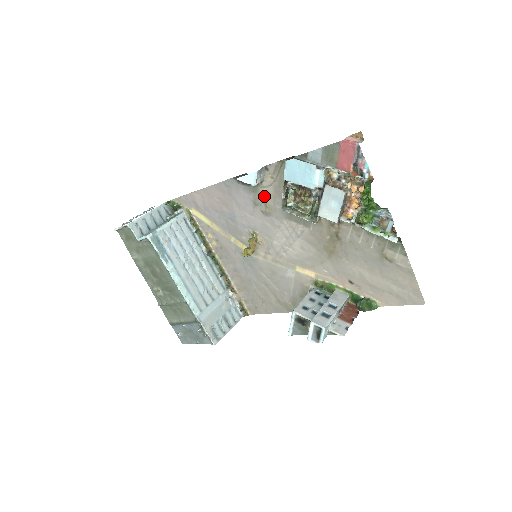
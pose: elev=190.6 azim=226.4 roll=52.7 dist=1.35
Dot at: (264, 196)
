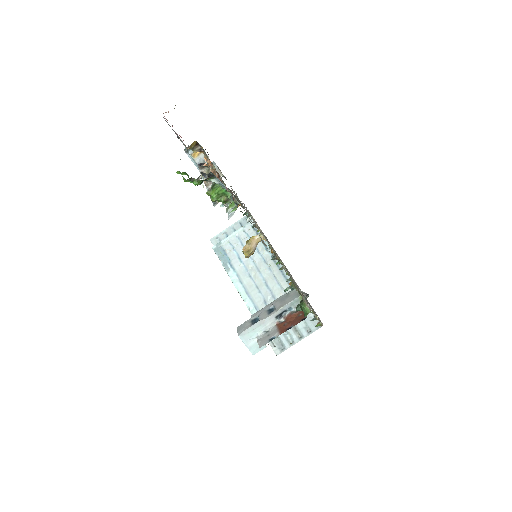
Dot at: occluded
